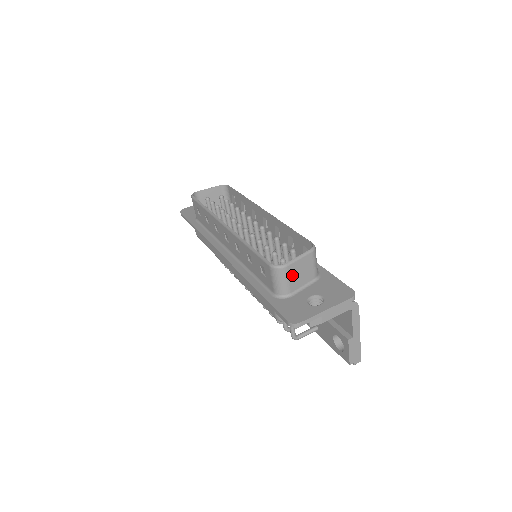
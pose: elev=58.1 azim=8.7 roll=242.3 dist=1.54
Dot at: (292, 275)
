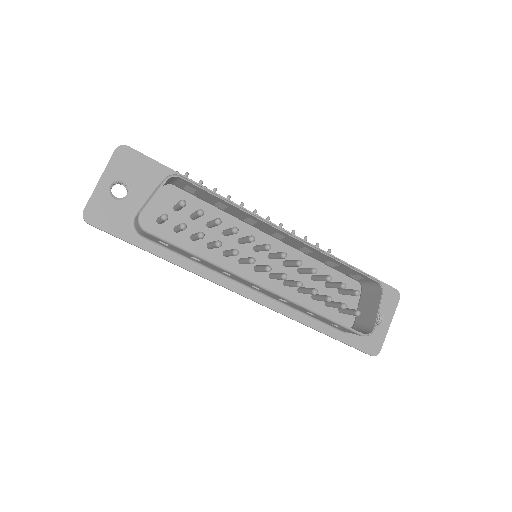
Dot at: (368, 321)
